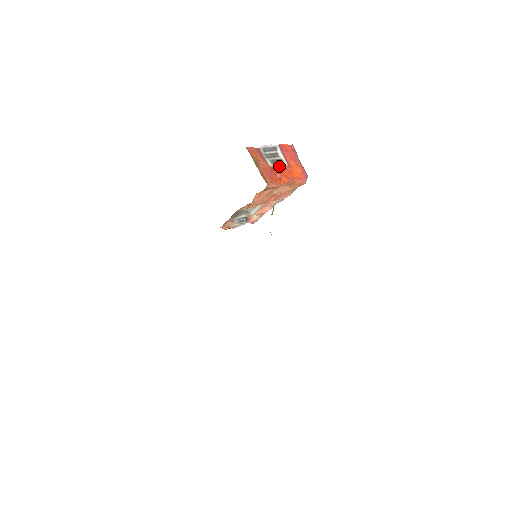
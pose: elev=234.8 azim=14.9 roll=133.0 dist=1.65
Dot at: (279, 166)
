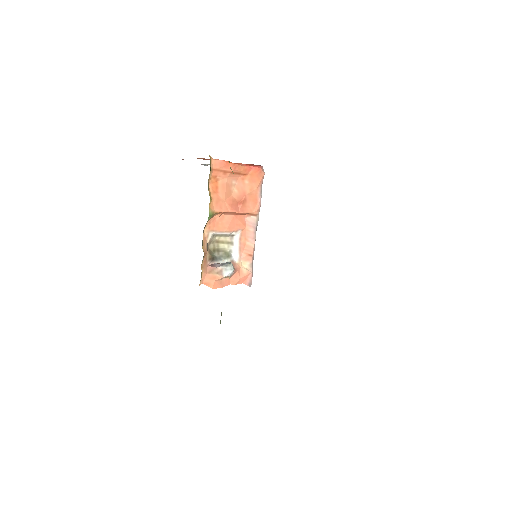
Dot at: occluded
